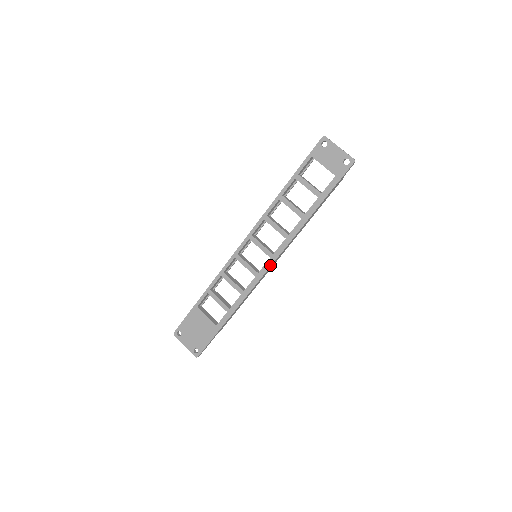
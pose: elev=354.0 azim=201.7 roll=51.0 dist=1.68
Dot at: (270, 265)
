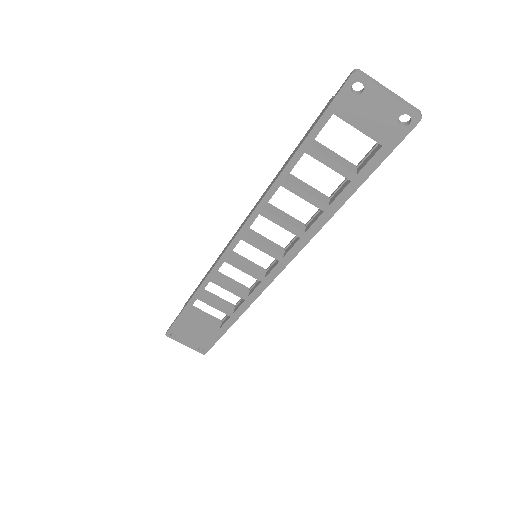
Dot at: (281, 269)
